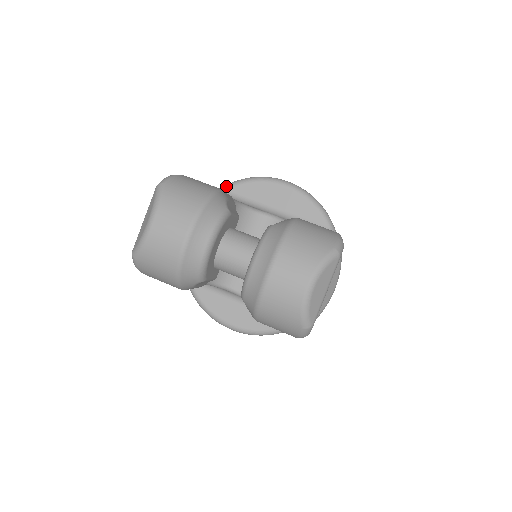
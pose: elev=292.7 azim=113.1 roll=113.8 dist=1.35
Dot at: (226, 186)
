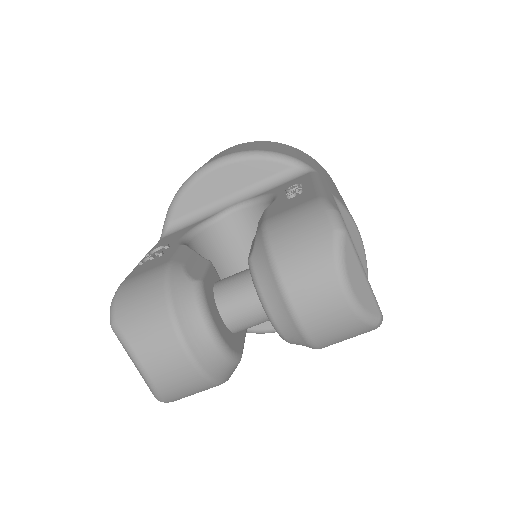
Dot at: (167, 219)
